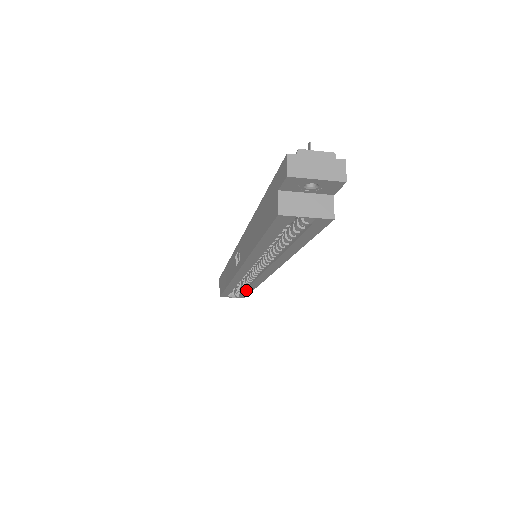
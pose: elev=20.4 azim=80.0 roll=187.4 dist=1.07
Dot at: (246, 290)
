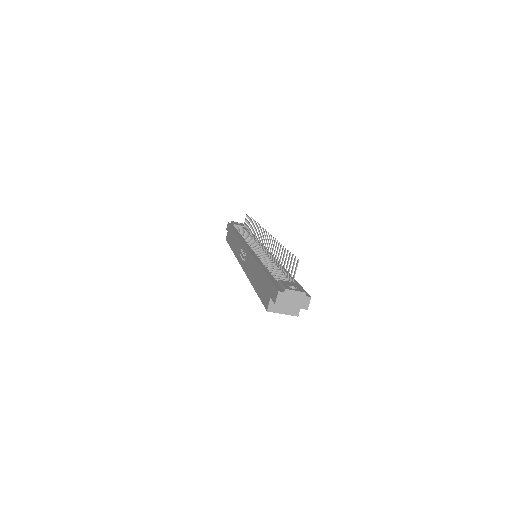
Dot at: occluded
